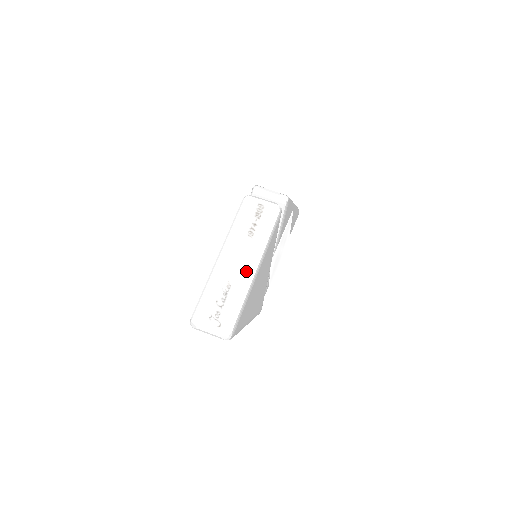
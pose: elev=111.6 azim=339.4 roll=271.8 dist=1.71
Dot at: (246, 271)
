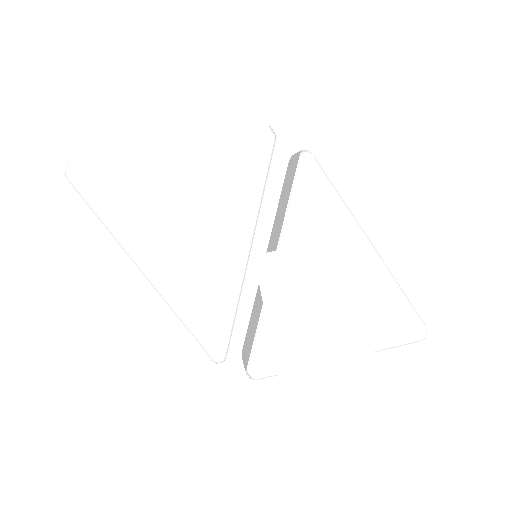
Dot at: occluded
